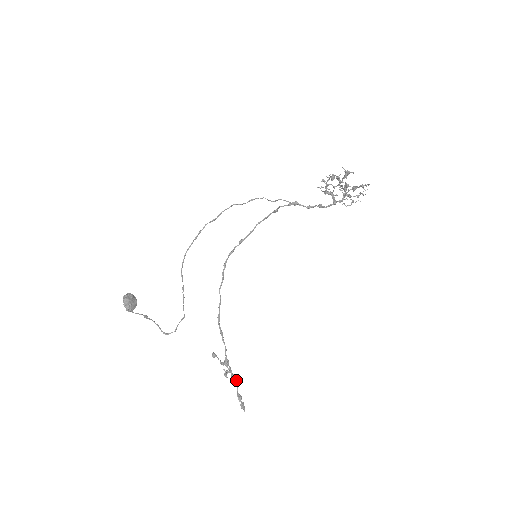
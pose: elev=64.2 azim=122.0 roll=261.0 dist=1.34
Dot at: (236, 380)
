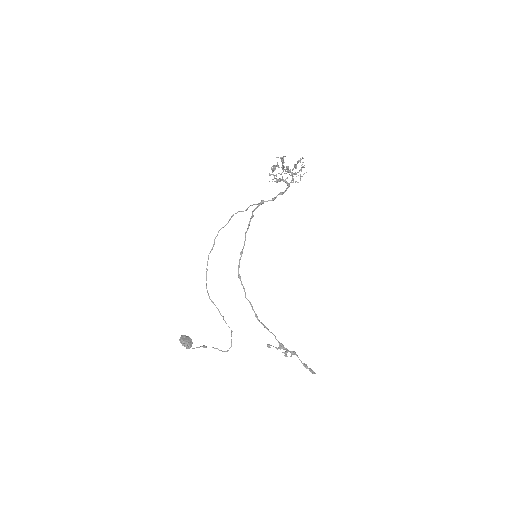
Dot at: (296, 355)
